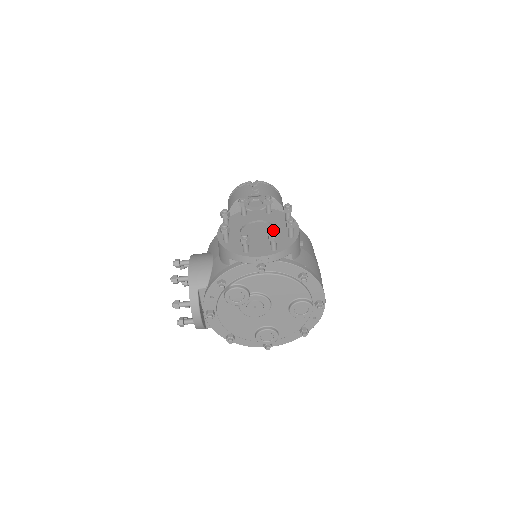
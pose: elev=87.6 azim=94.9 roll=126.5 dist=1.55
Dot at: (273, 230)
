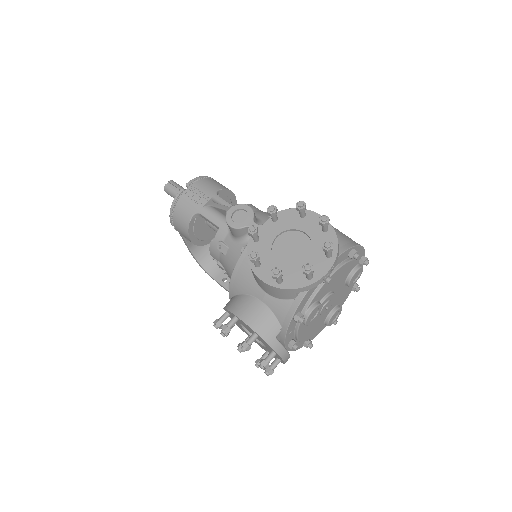
Dot at: (301, 235)
